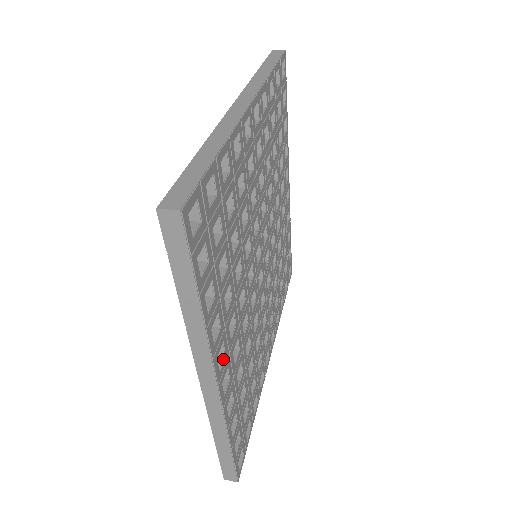
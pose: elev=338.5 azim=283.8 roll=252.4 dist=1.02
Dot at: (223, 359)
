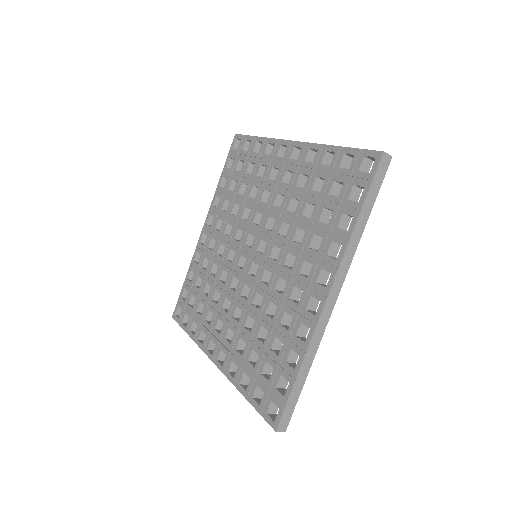
Dot at: occluded
